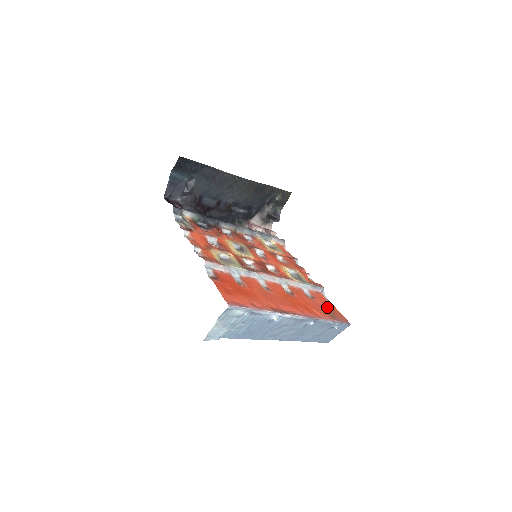
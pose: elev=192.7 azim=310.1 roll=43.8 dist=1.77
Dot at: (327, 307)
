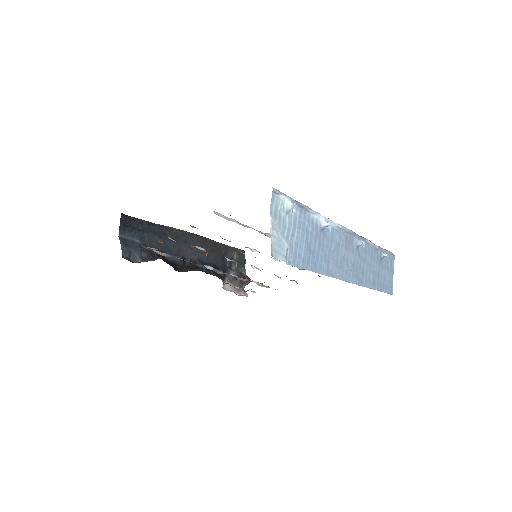
Dot at: occluded
